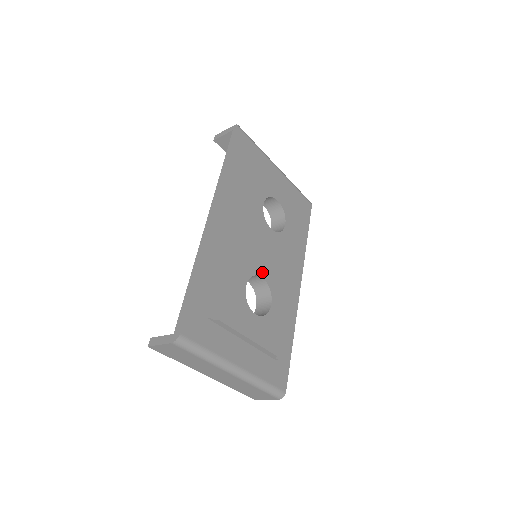
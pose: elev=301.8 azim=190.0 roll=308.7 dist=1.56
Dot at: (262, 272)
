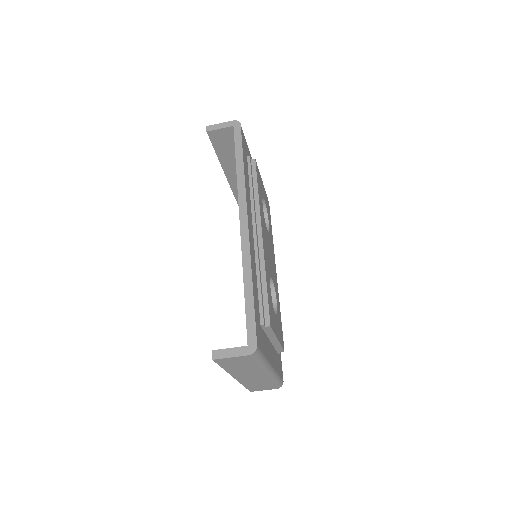
Dot at: (271, 273)
